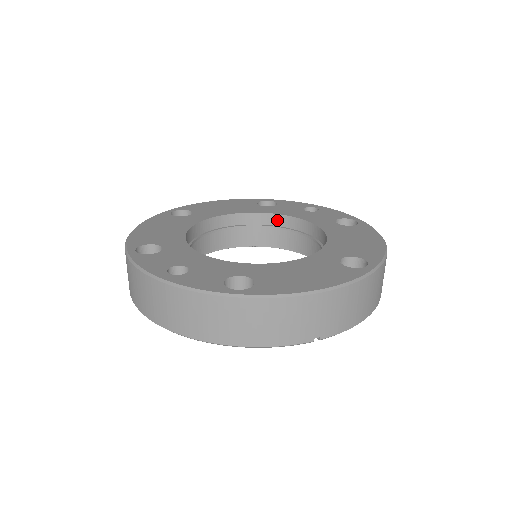
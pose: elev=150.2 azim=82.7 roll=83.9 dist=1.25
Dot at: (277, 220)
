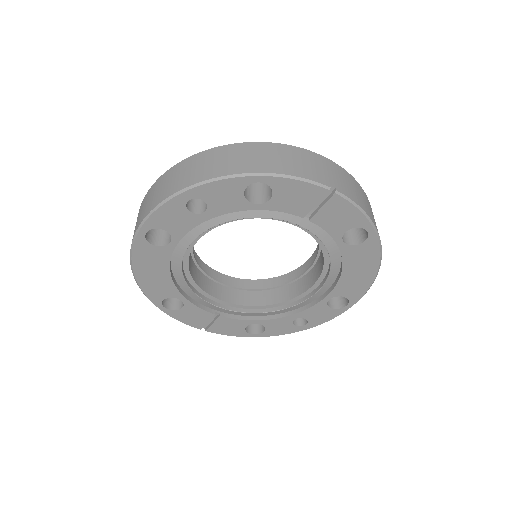
Dot at: (268, 283)
